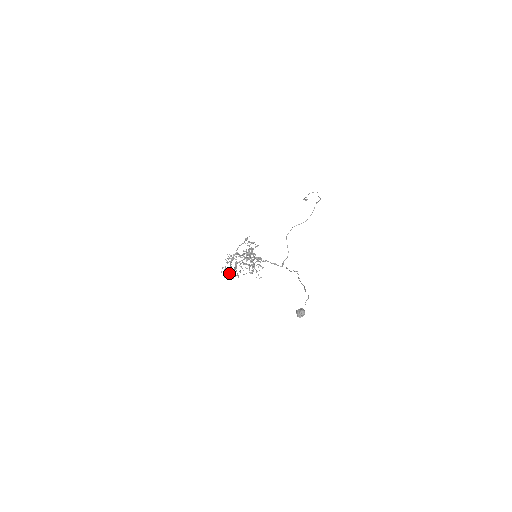
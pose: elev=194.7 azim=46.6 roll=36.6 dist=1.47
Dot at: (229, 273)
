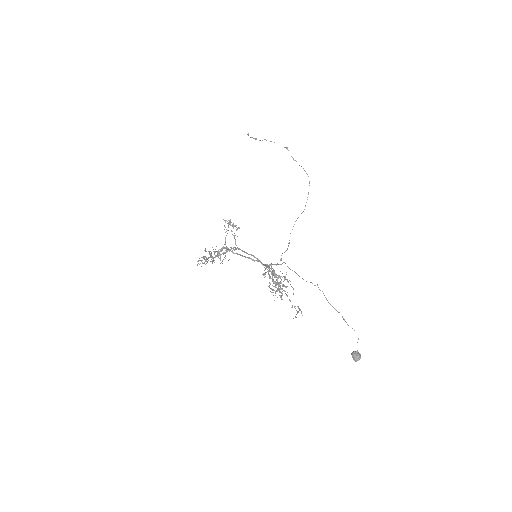
Dot at: occluded
